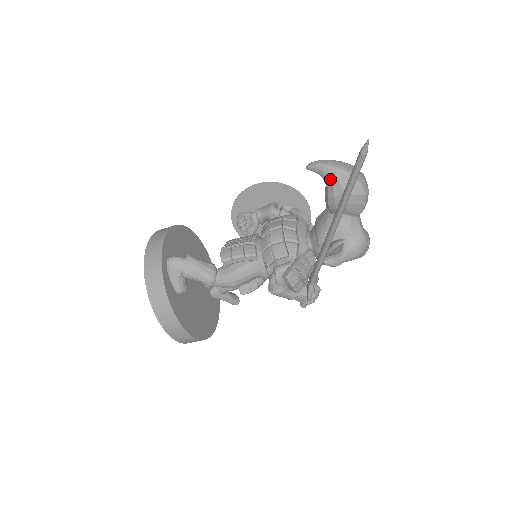
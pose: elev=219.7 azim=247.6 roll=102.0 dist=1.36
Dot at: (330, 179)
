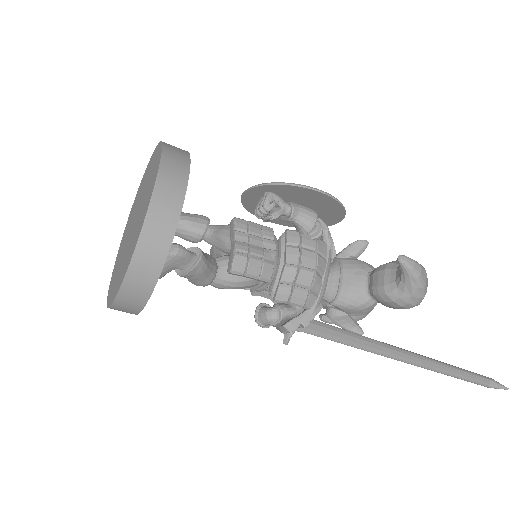
Dot at: (407, 289)
